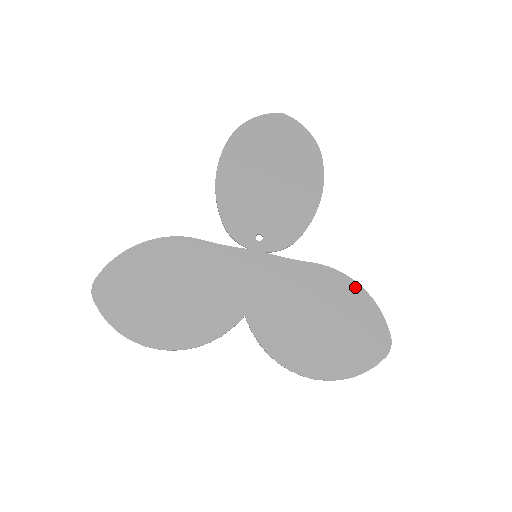
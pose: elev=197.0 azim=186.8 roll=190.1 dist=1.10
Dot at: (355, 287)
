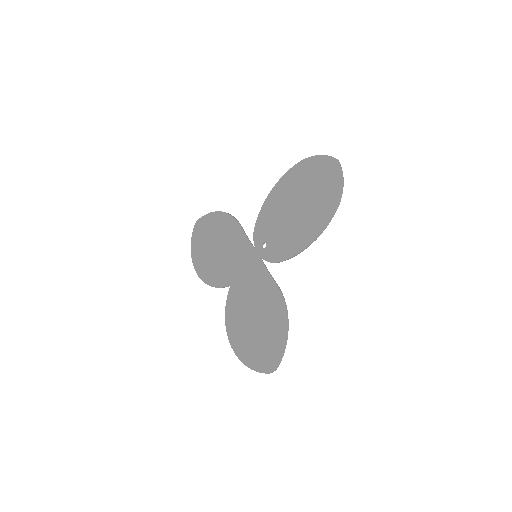
Dot at: (284, 318)
